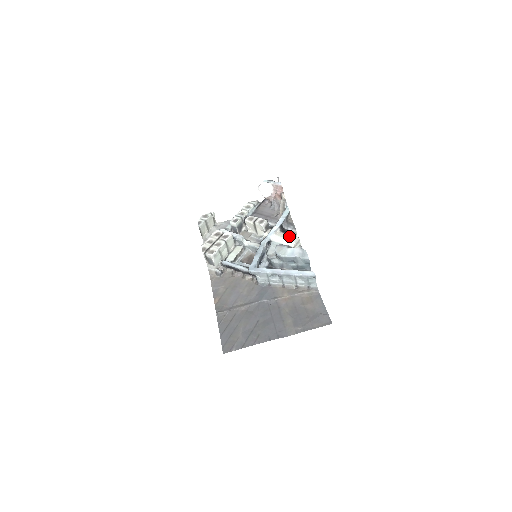
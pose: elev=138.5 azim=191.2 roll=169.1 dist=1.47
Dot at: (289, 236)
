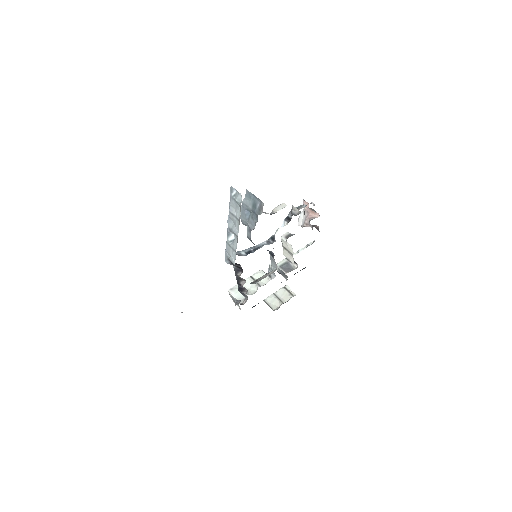
Dot at: occluded
